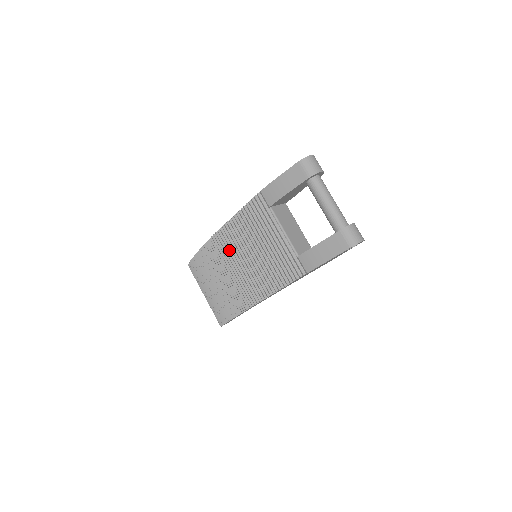
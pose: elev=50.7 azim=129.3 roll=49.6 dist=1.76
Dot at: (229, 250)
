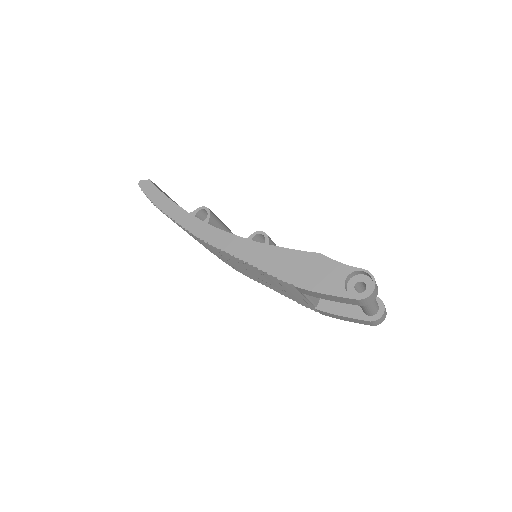
Dot at: (226, 257)
